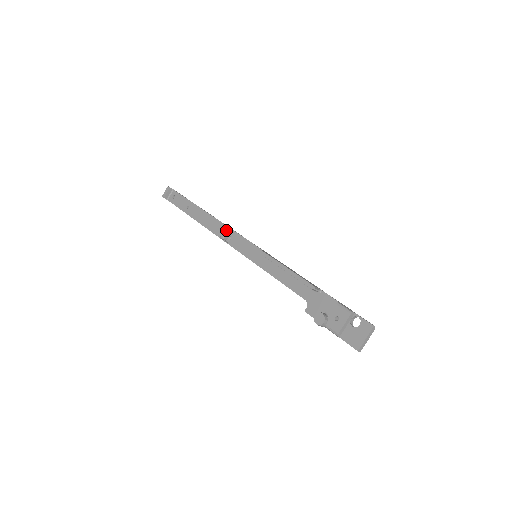
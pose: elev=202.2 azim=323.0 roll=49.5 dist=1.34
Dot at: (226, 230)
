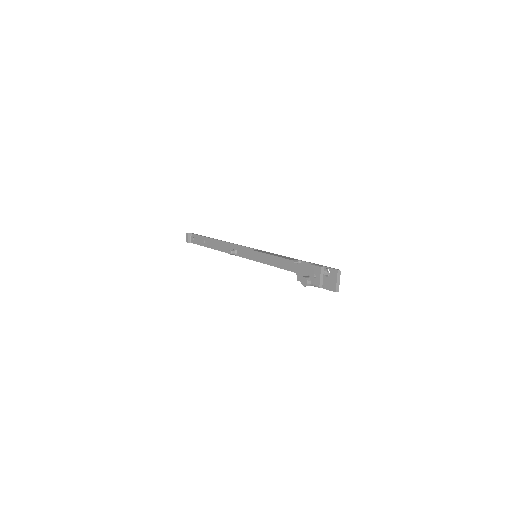
Dot at: (232, 247)
